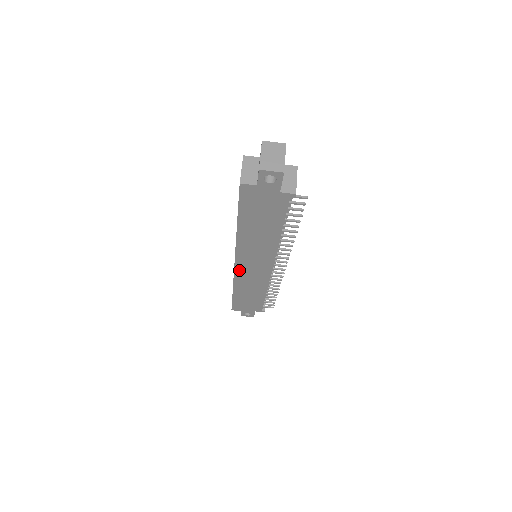
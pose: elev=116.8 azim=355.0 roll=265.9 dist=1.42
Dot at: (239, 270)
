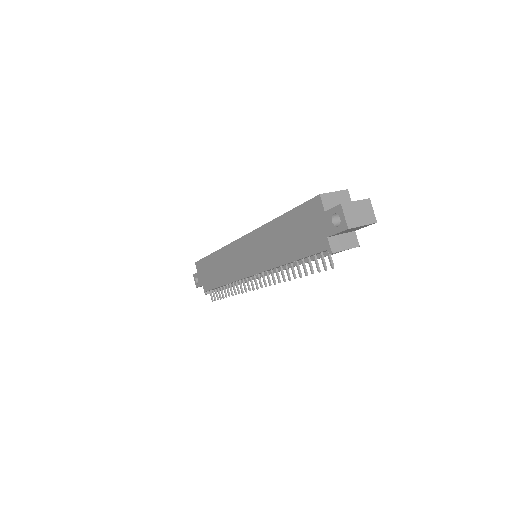
Dot at: (236, 246)
